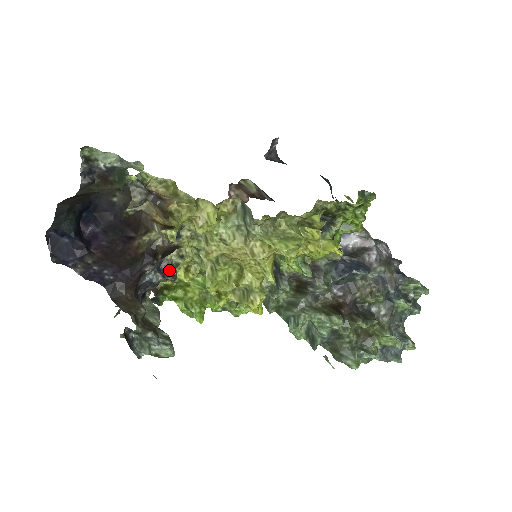
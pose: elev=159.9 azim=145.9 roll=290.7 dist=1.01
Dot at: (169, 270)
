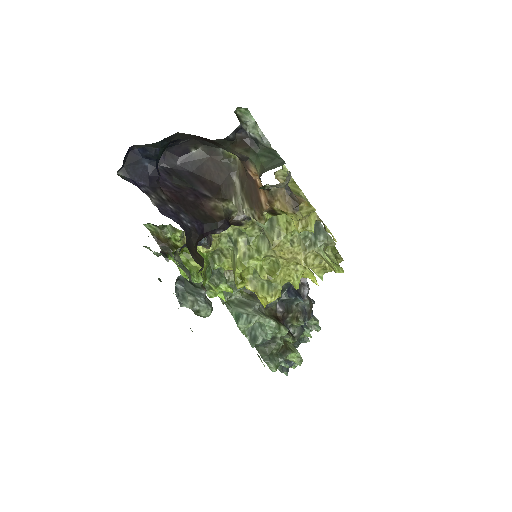
Dot at: (209, 237)
